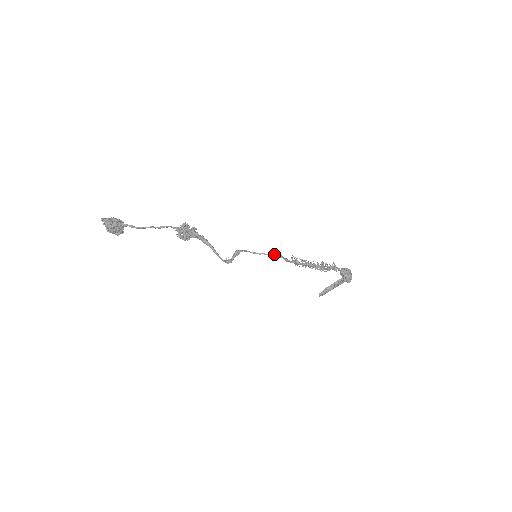
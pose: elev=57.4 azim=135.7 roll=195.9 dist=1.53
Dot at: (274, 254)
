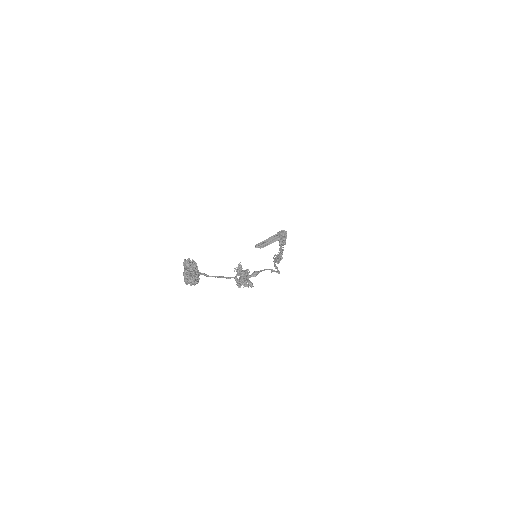
Dot at: (276, 272)
